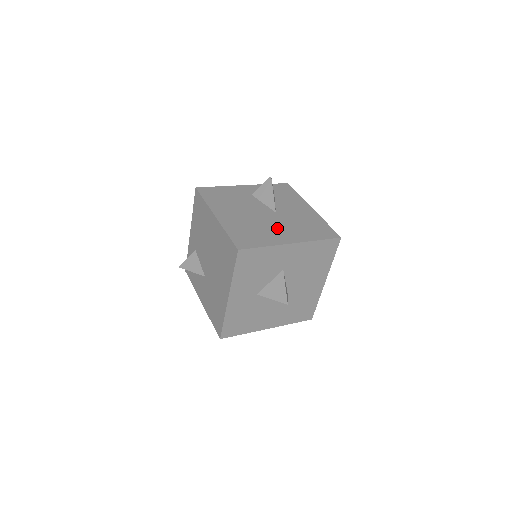
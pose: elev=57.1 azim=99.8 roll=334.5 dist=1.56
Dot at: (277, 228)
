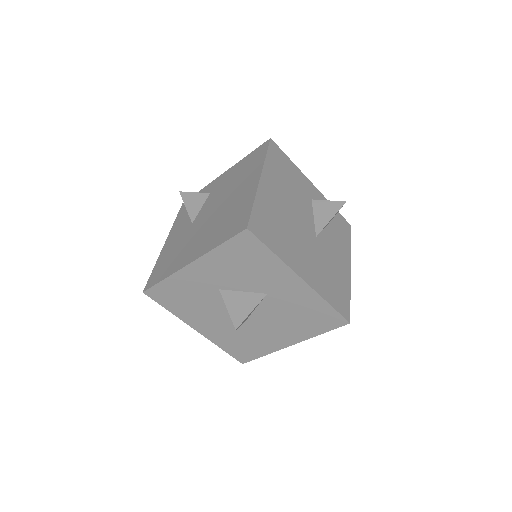
Dot at: (303, 250)
